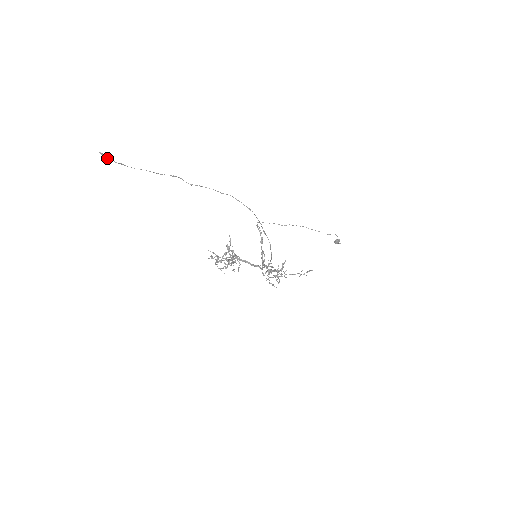
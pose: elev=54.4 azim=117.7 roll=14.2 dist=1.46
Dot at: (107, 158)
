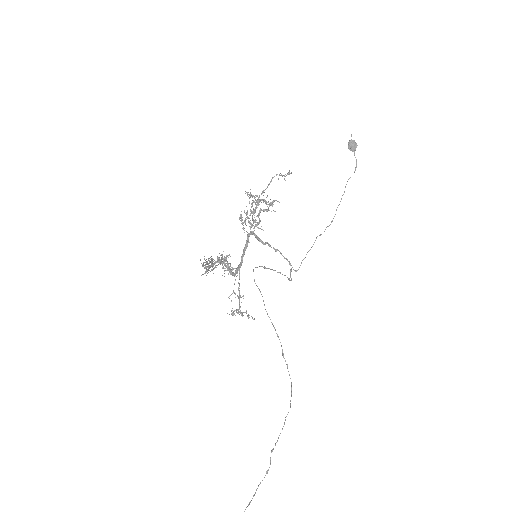
Dot at: out of frame
